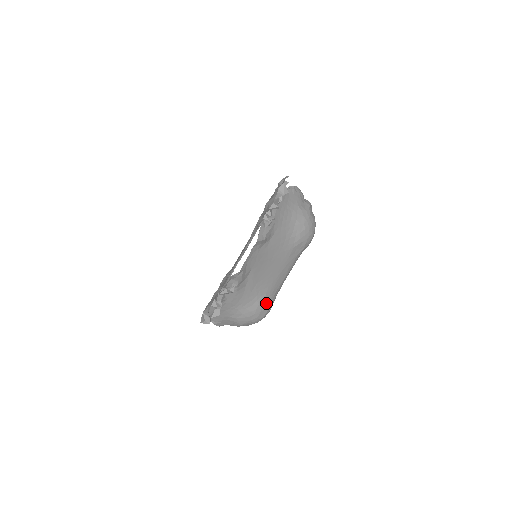
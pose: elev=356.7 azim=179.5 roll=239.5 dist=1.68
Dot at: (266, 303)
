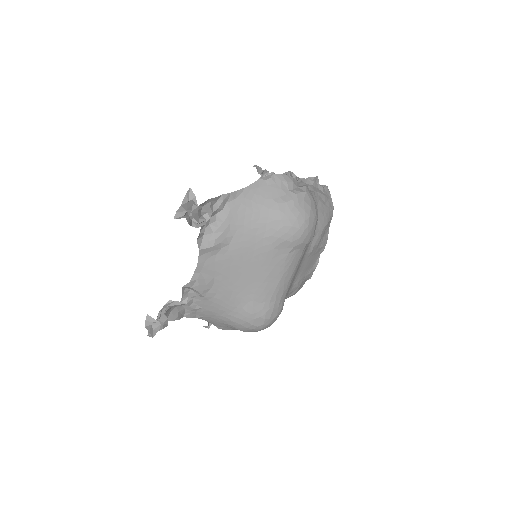
Dot at: (258, 310)
